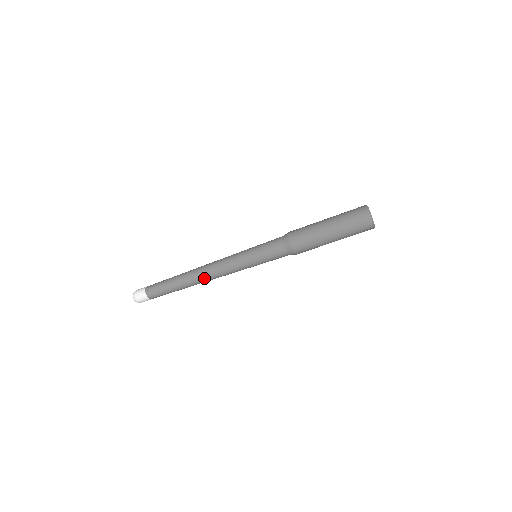
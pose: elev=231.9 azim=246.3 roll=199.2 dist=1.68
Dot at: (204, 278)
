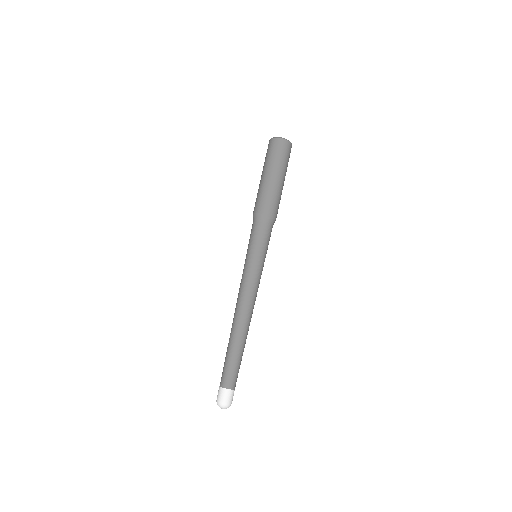
Dot at: (250, 316)
